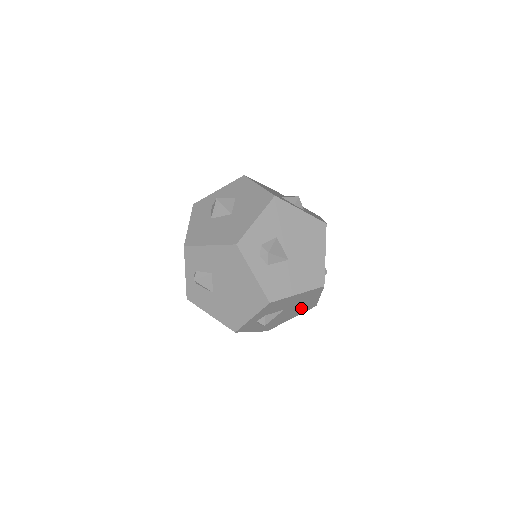
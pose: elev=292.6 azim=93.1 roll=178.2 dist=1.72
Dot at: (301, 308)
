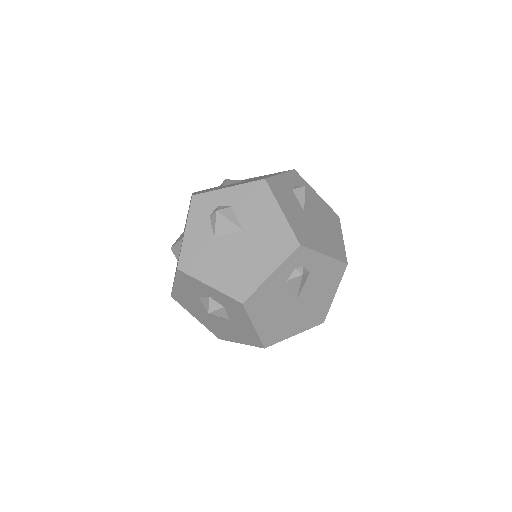
Dot at: (240, 271)
